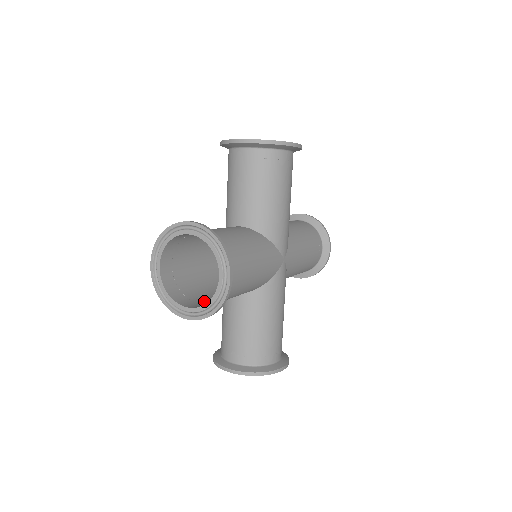
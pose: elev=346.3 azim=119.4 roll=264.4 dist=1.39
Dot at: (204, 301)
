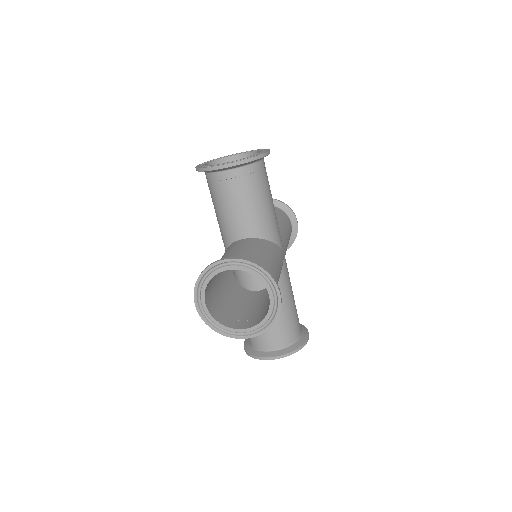
Dot at: (232, 186)
